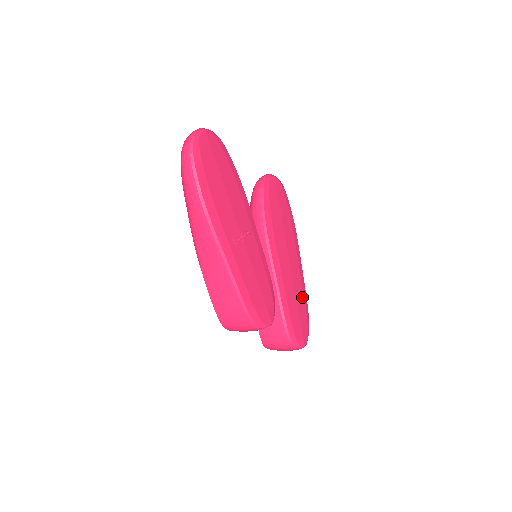
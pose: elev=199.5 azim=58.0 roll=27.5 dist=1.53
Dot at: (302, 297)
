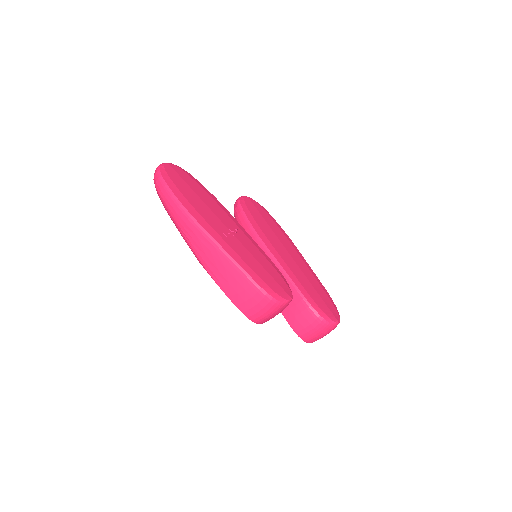
Dot at: (317, 284)
